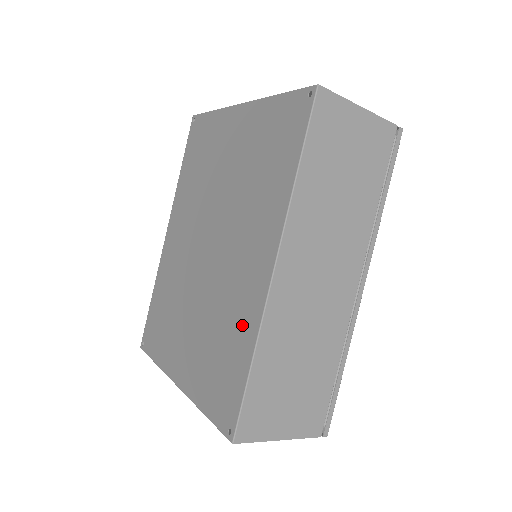
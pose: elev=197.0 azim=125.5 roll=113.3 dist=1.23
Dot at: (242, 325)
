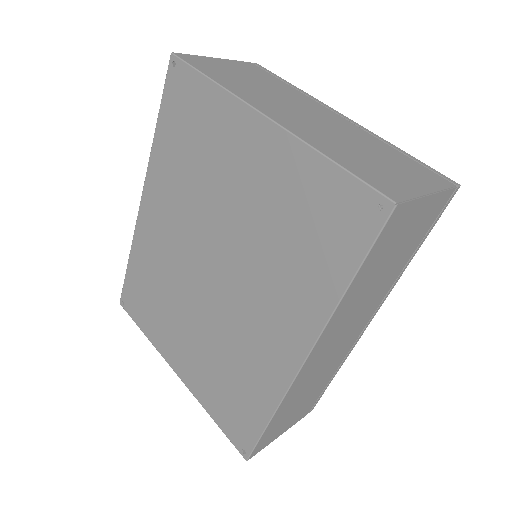
Dot at: (260, 384)
